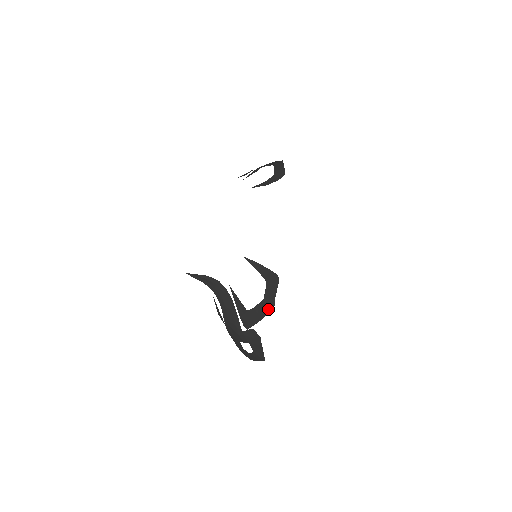
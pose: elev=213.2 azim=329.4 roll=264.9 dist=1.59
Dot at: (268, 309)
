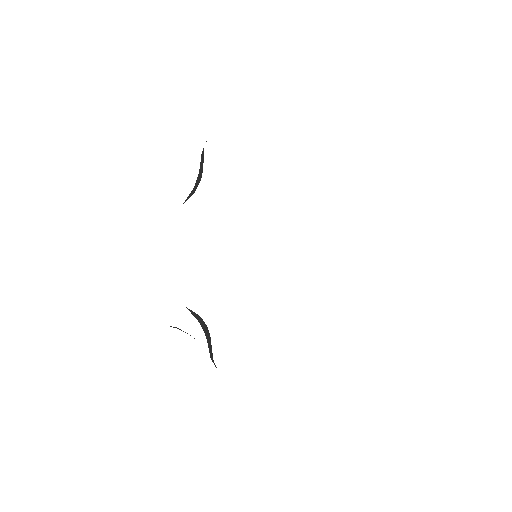
Dot at: occluded
